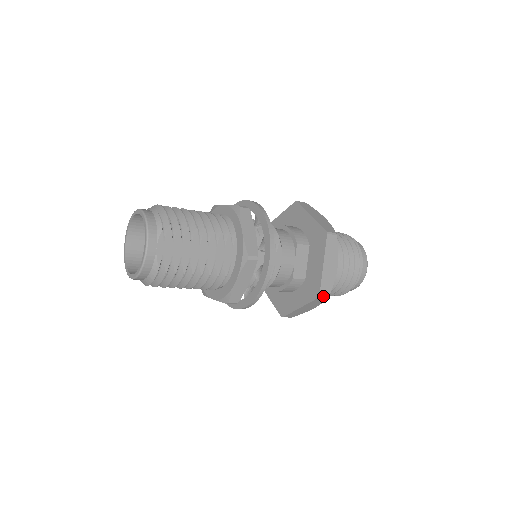
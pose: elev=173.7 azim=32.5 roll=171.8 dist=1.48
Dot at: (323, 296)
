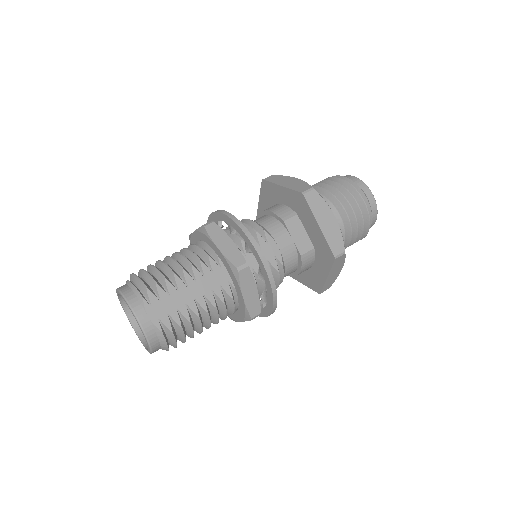
Dot at: (339, 255)
